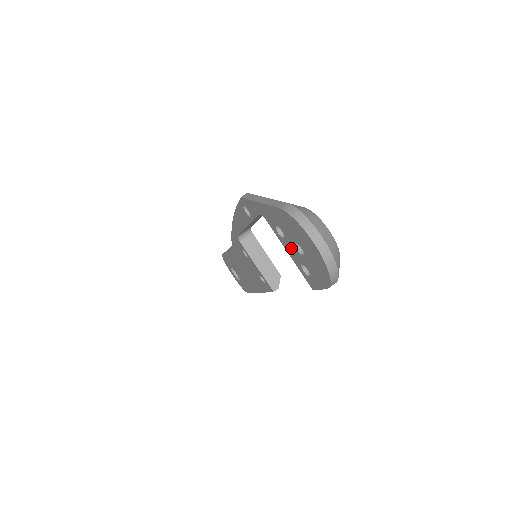
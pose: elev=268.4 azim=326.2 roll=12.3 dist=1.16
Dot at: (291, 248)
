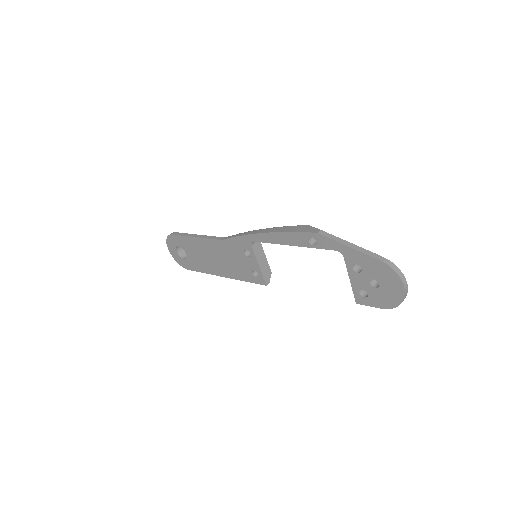
Dot at: (361, 279)
